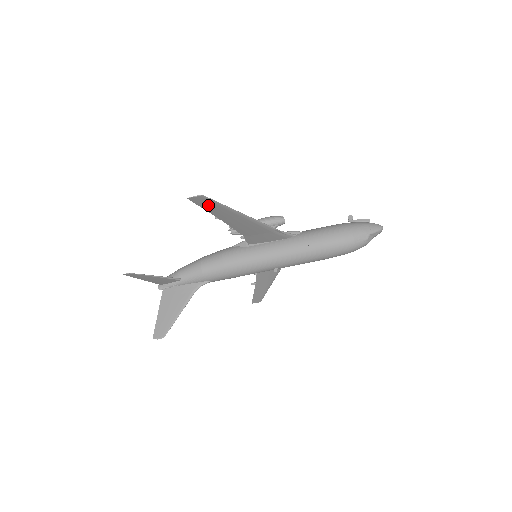
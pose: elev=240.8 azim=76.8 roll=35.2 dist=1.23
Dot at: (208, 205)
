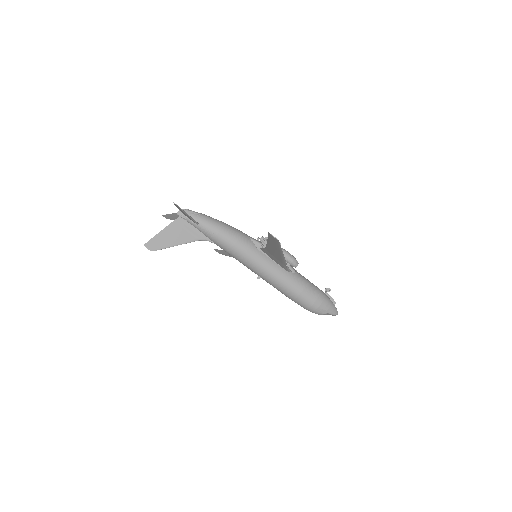
Dot at: (273, 240)
